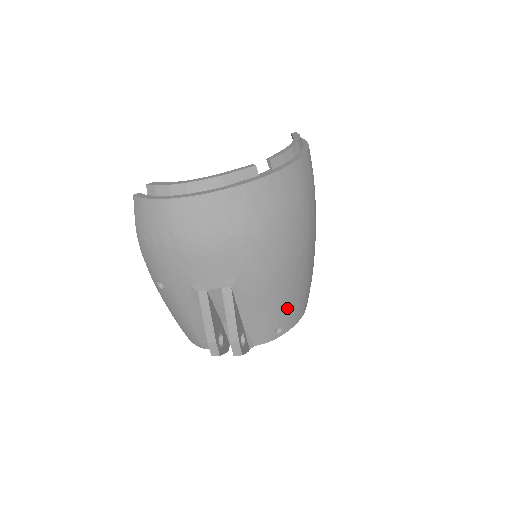
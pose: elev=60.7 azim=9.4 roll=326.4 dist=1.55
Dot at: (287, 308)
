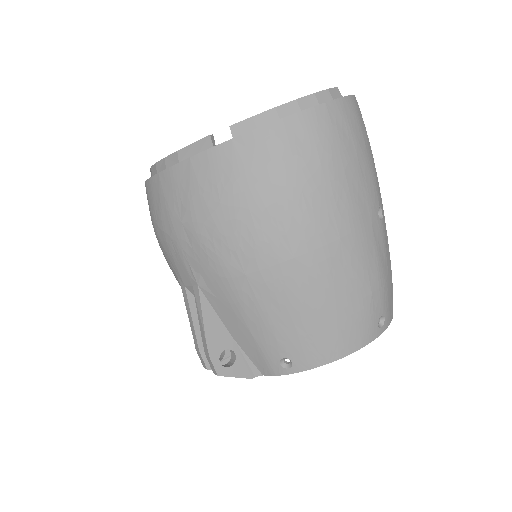
Dot at: (290, 334)
